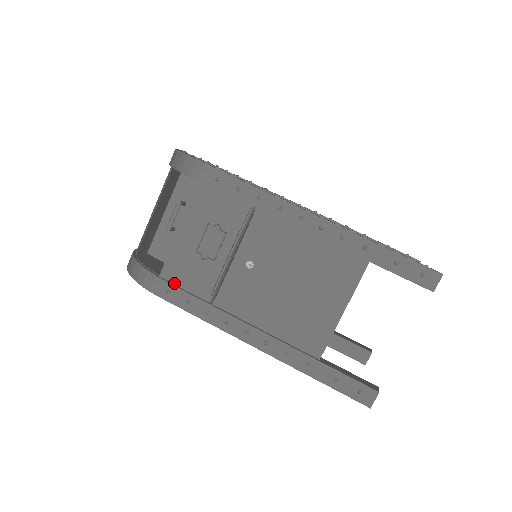
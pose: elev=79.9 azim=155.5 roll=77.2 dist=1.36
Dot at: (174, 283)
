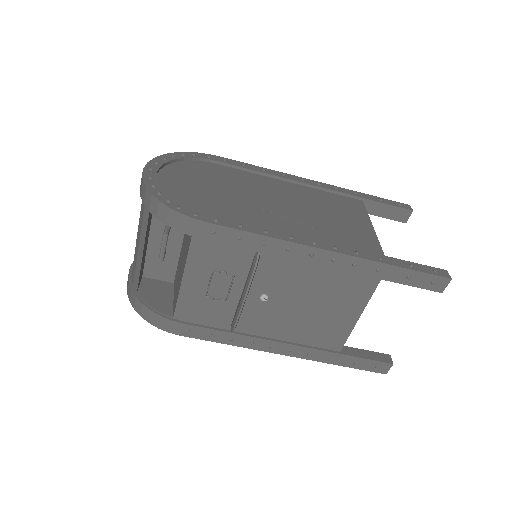
Dot at: (191, 322)
